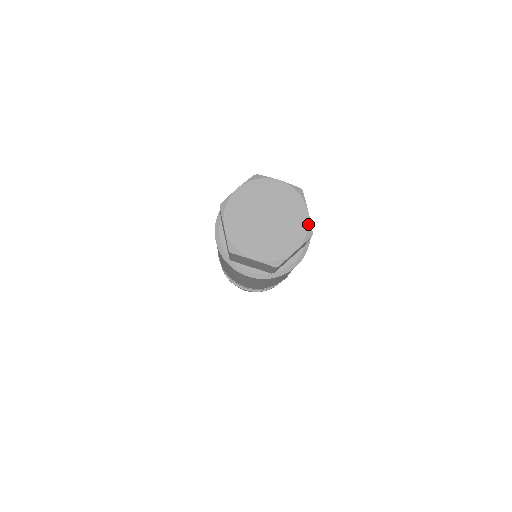
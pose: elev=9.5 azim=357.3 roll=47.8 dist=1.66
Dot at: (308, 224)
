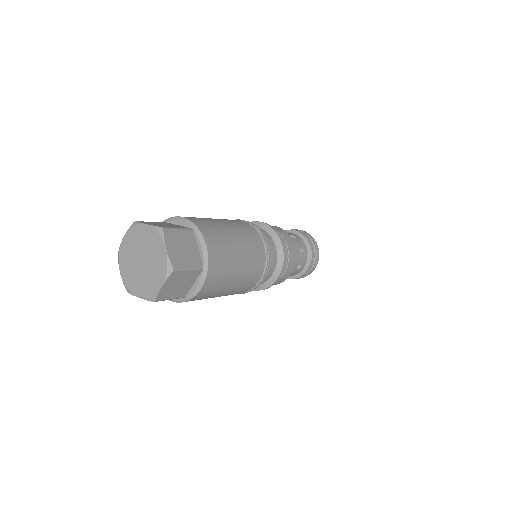
Dot at: (155, 293)
